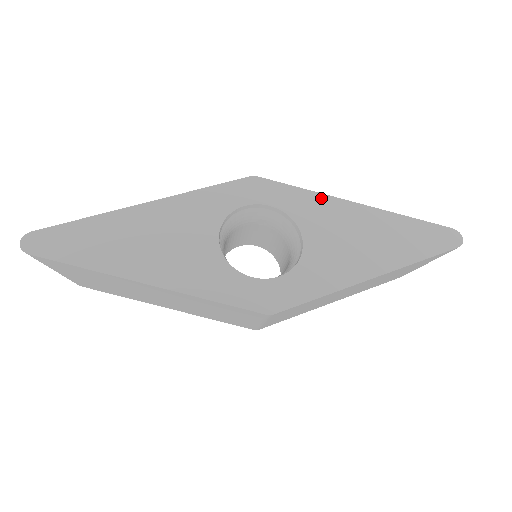
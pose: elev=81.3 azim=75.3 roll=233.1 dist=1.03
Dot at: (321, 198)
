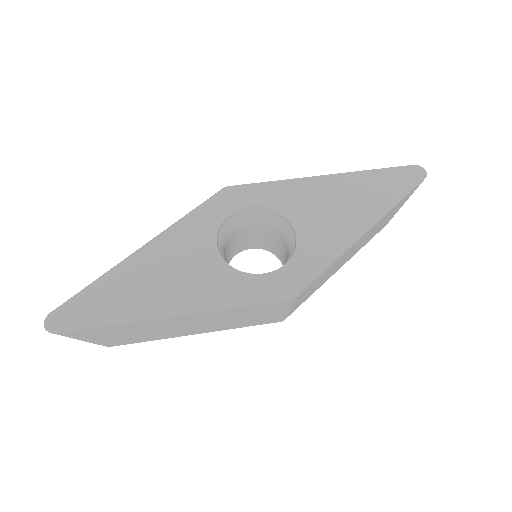
Dot at: (291, 183)
